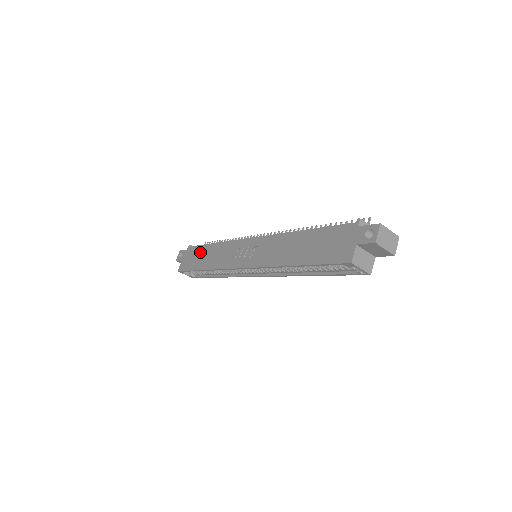
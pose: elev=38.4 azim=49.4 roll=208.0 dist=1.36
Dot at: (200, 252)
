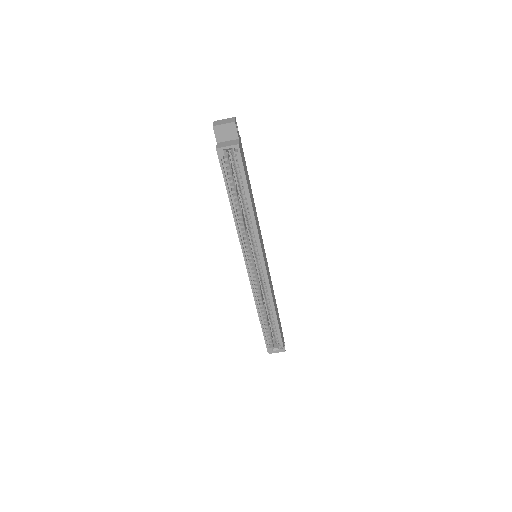
Dot at: occluded
